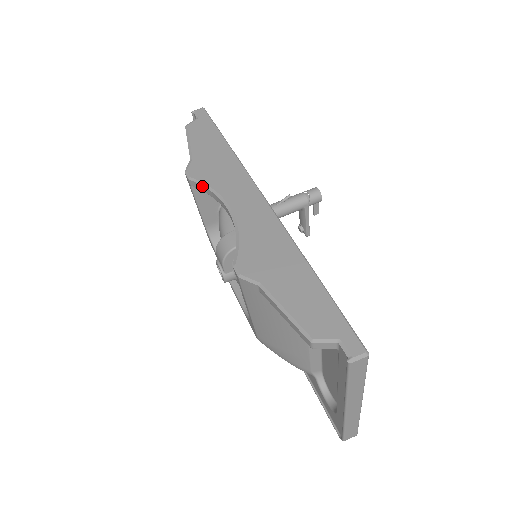
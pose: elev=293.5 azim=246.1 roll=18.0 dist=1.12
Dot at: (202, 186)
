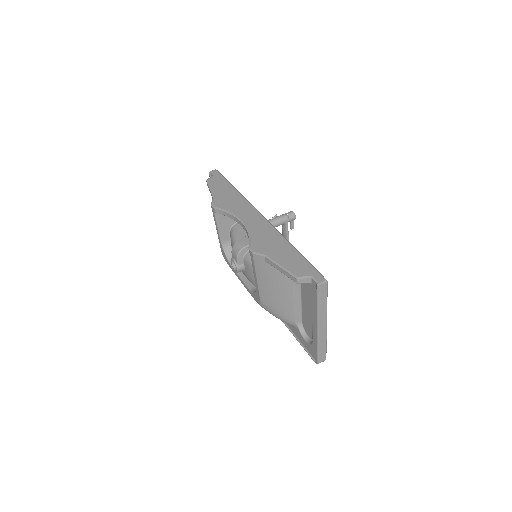
Dot at: (223, 211)
